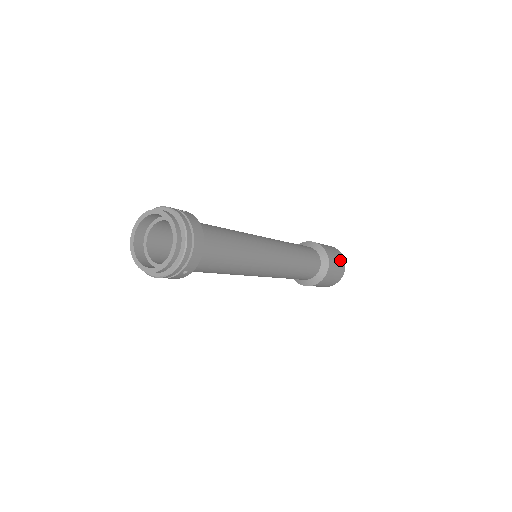
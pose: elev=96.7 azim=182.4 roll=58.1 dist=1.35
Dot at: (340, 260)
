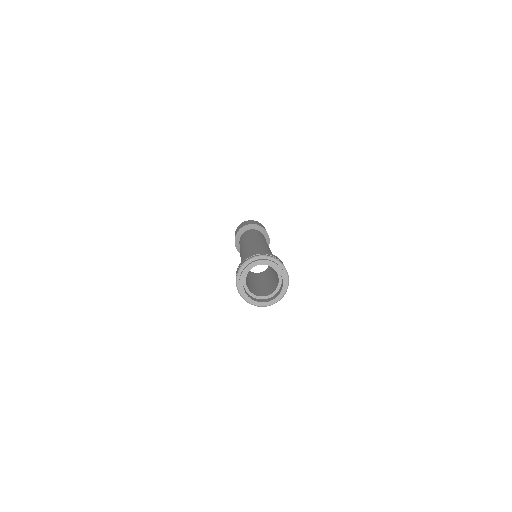
Dot at: occluded
